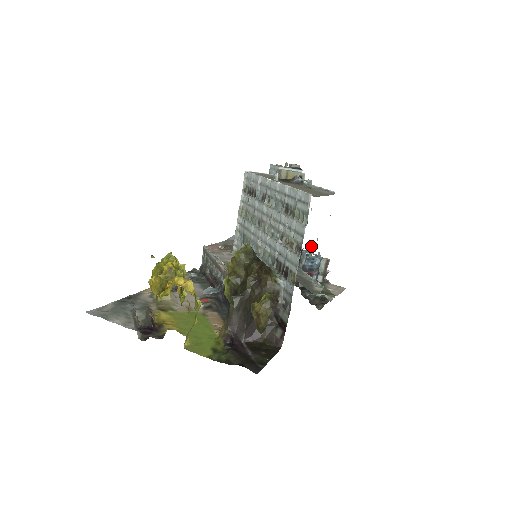
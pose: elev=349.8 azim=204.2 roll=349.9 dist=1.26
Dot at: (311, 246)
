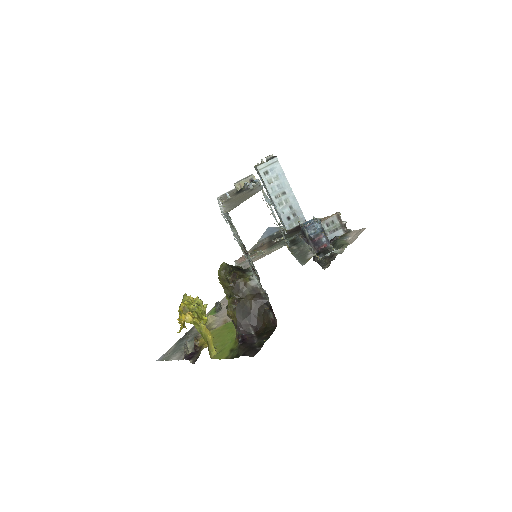
Dot at: (283, 229)
